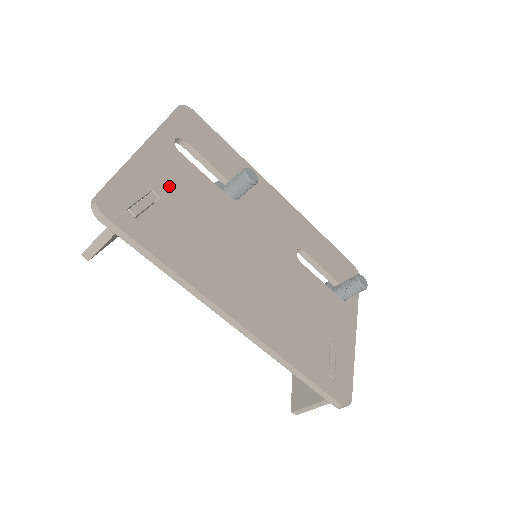
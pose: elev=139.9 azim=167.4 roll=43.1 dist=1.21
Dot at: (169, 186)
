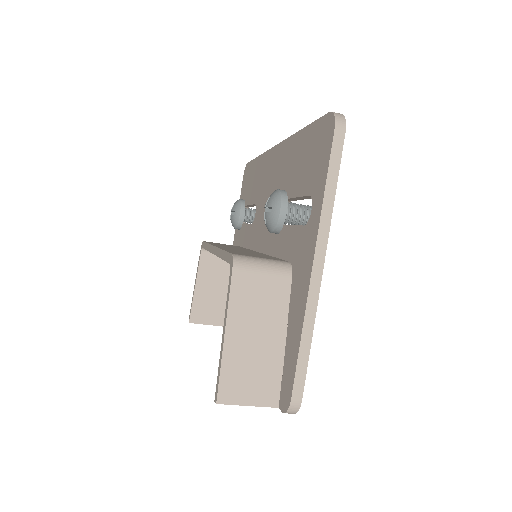
Dot at: occluded
